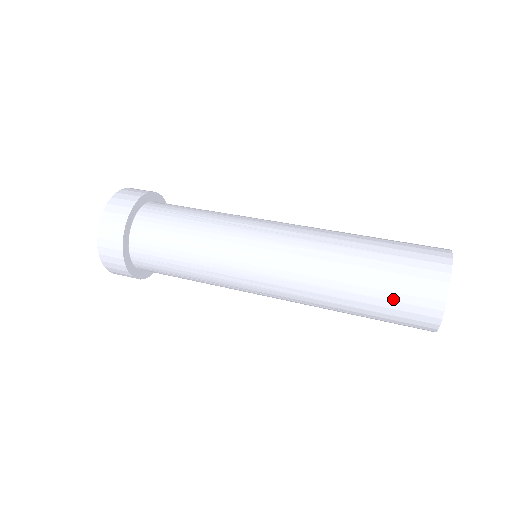
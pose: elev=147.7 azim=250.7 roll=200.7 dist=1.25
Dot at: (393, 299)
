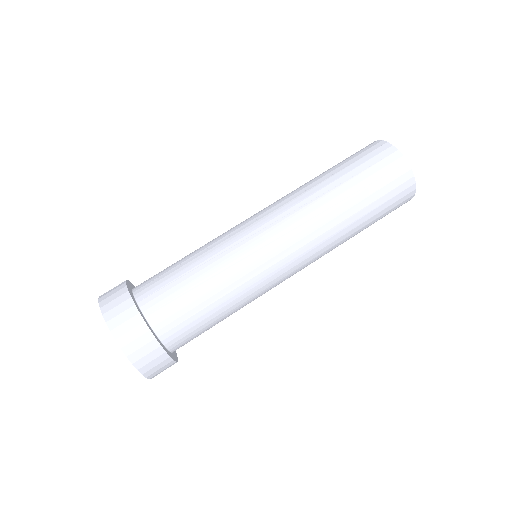
Dot at: (384, 213)
